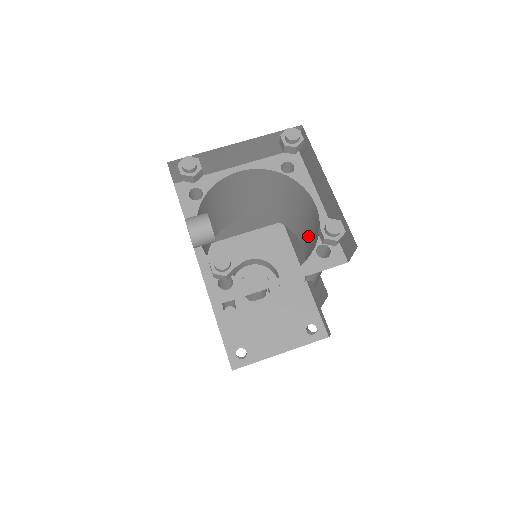
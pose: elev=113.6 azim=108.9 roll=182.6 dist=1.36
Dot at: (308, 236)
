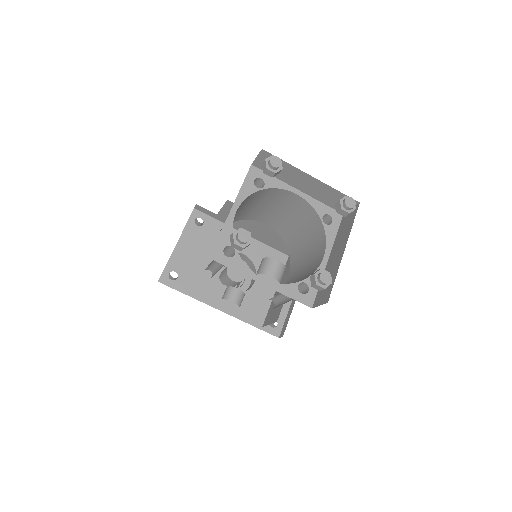
Dot at: (280, 215)
